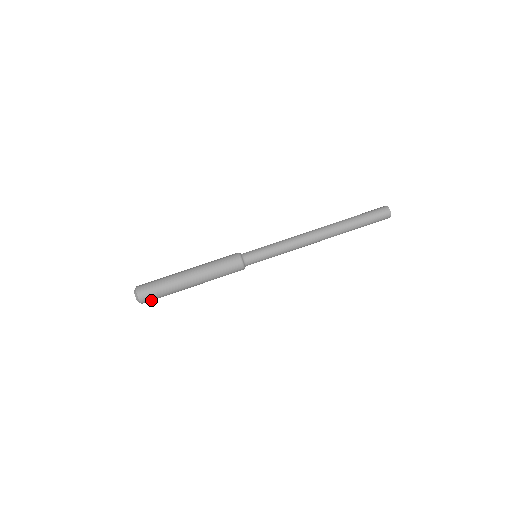
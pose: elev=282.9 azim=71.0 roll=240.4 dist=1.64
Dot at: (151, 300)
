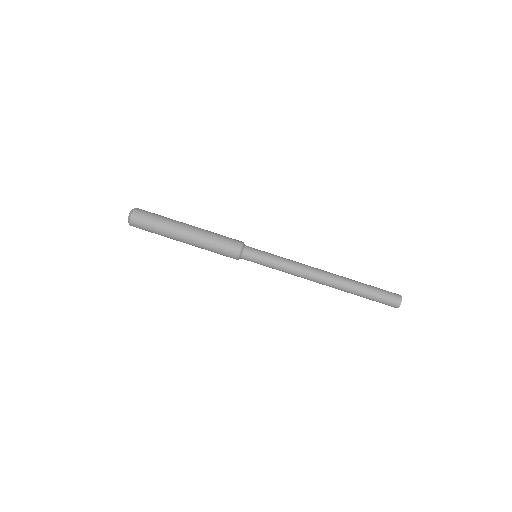
Dot at: (140, 225)
